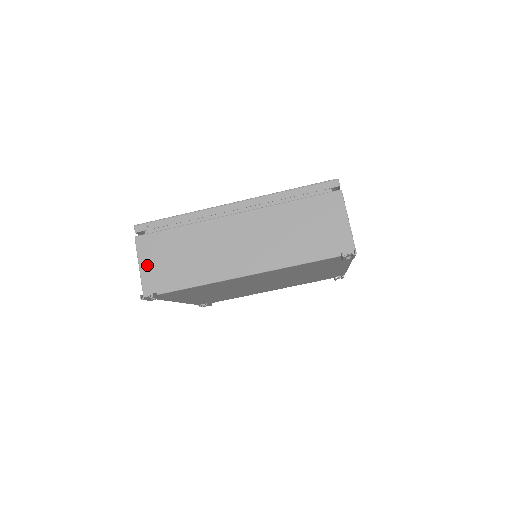
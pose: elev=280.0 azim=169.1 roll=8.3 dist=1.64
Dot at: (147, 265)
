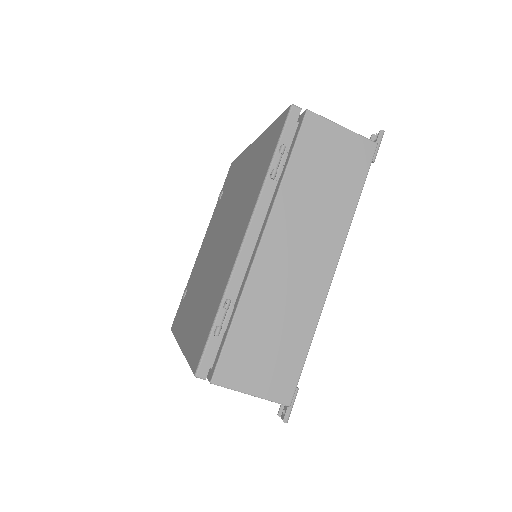
Dot at: occluded
